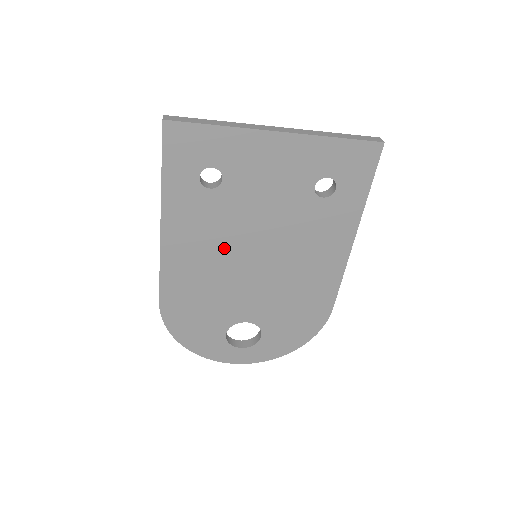
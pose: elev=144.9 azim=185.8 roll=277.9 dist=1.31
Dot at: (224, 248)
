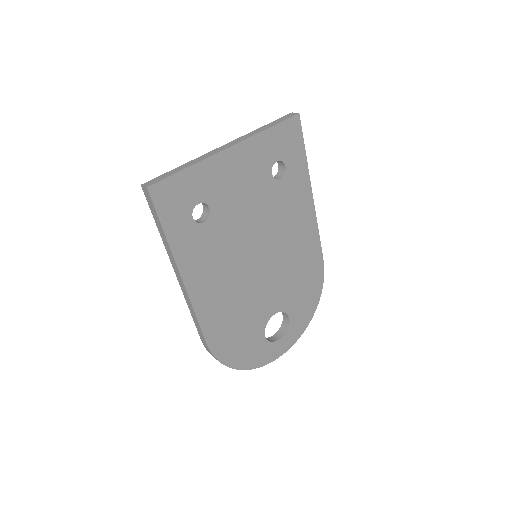
Dot at: (234, 264)
